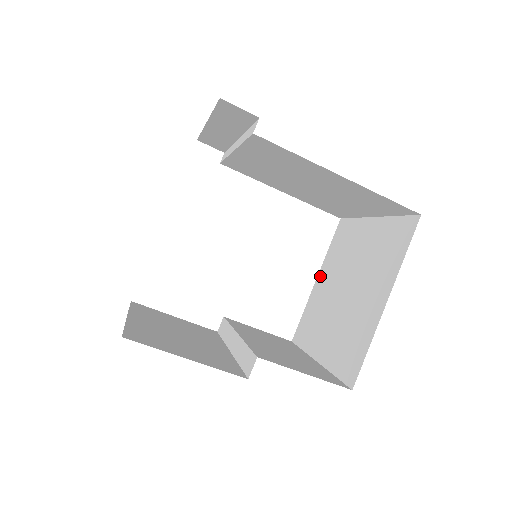
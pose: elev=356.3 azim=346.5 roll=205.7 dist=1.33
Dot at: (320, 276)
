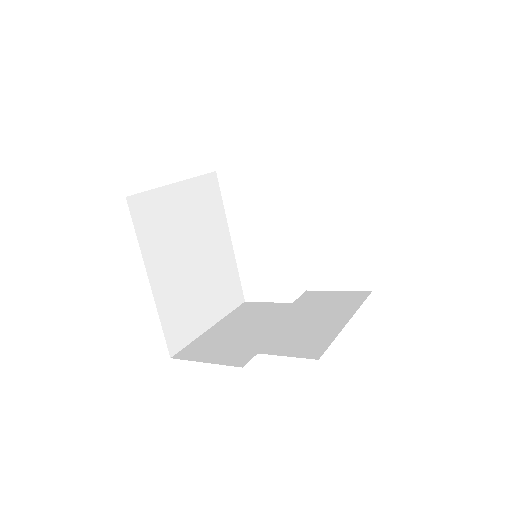
Dot at: occluded
